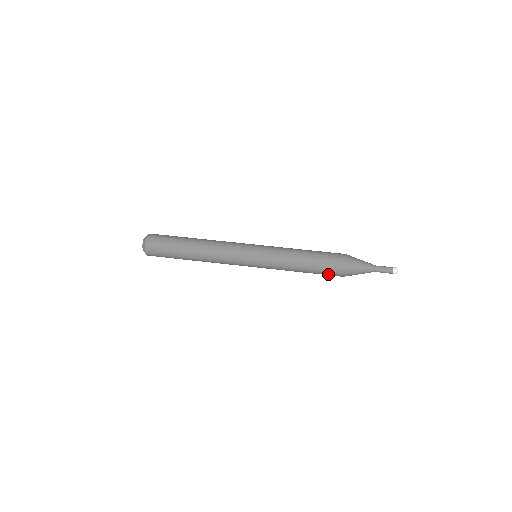
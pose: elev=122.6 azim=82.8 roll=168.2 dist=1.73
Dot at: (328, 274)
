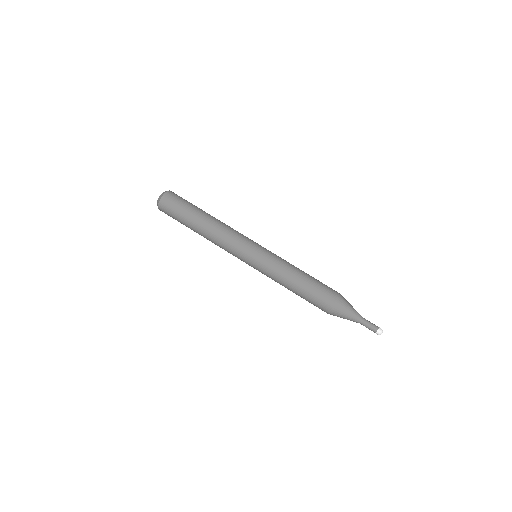
Dot at: occluded
